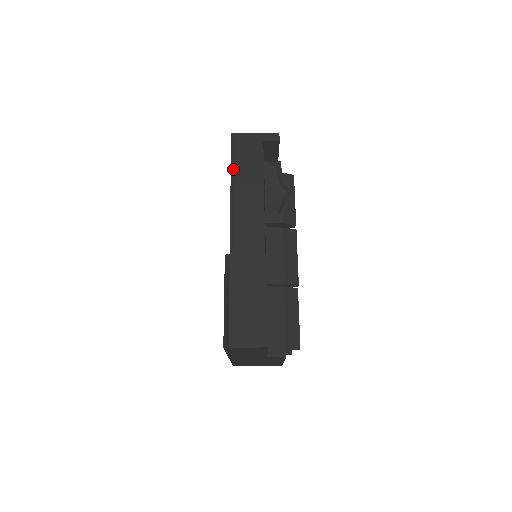
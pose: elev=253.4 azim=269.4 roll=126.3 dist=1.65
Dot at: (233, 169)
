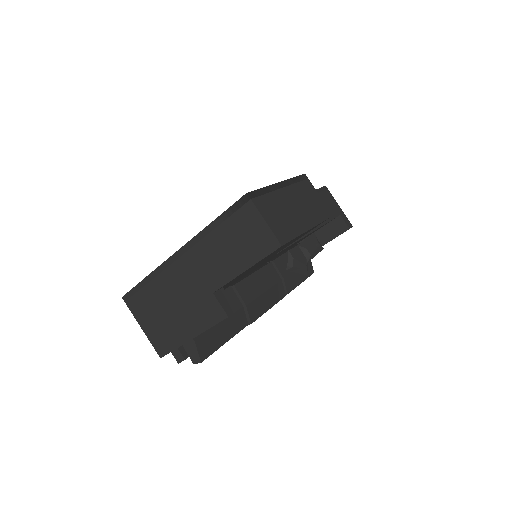
Dot at: occluded
